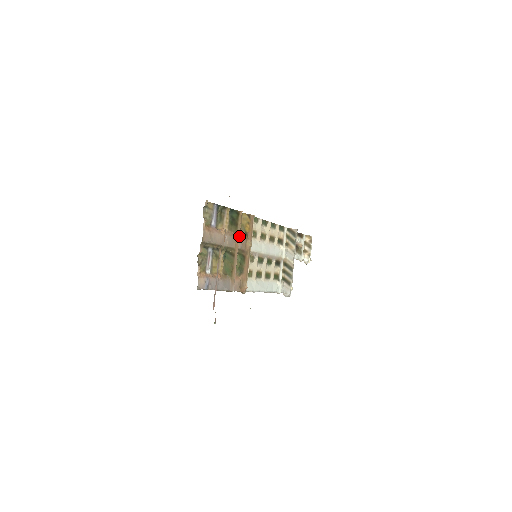
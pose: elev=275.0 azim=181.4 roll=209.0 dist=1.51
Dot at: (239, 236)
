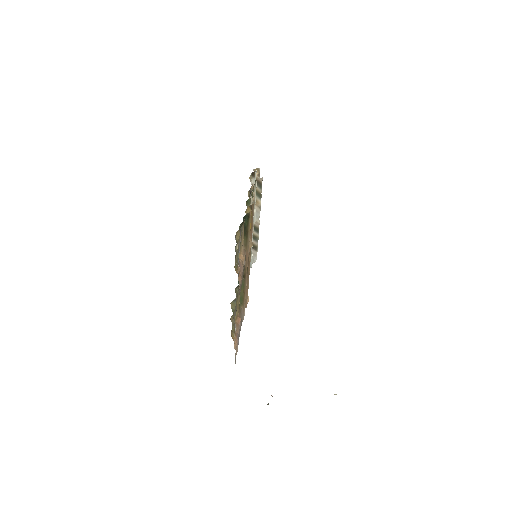
Dot at: (248, 246)
